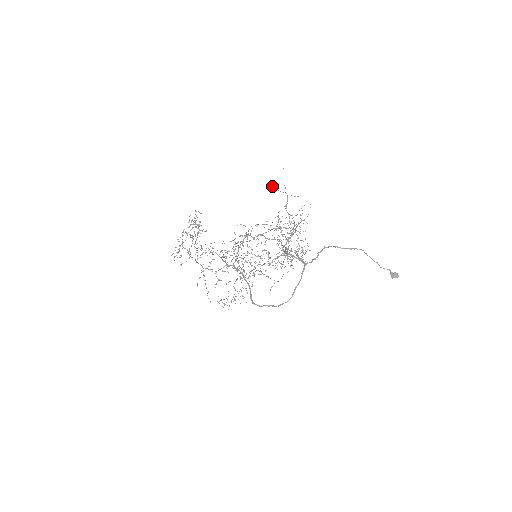
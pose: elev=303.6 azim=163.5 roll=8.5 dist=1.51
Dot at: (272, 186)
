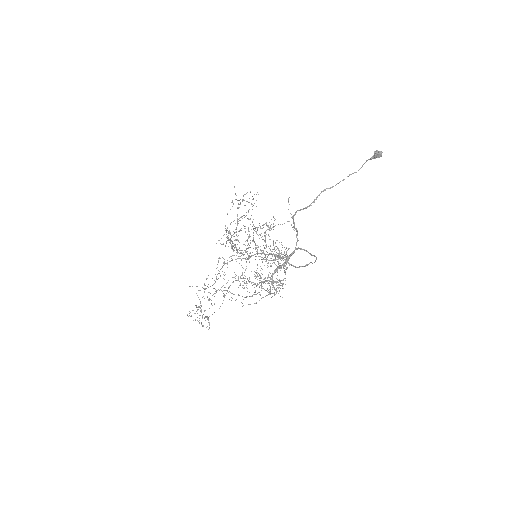
Dot at: occluded
